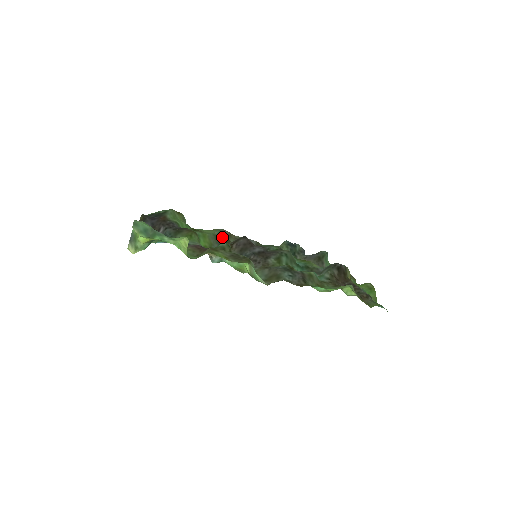
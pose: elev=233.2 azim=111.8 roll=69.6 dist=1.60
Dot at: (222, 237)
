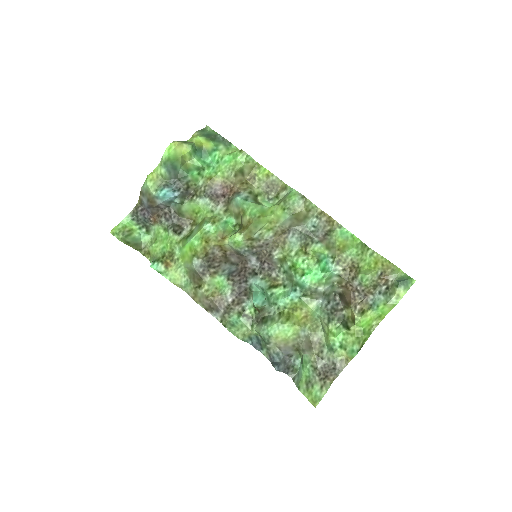
Dot at: (193, 281)
